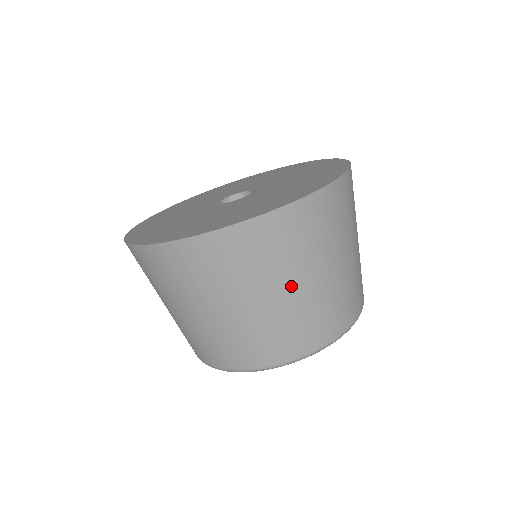
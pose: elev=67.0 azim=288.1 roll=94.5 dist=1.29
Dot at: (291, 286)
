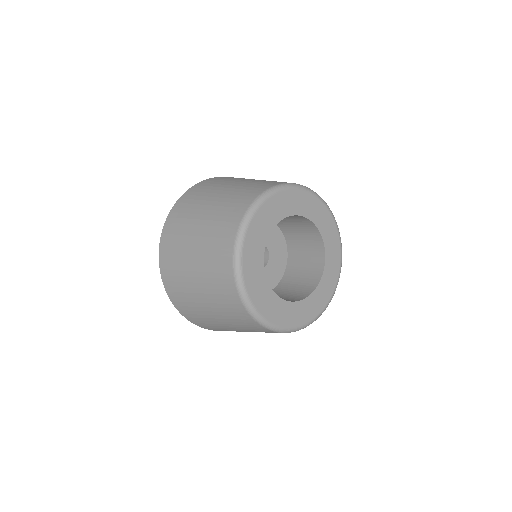
Dot at: (229, 186)
